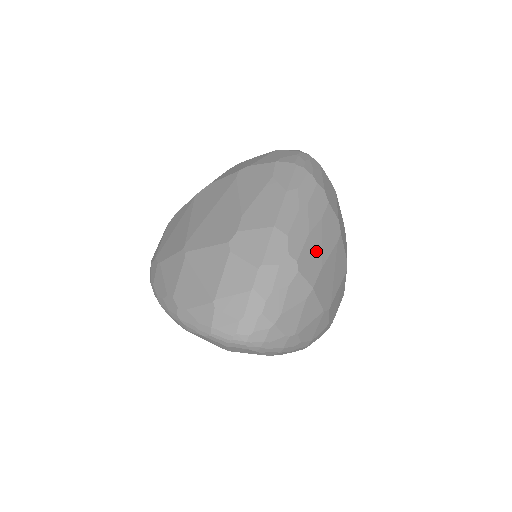
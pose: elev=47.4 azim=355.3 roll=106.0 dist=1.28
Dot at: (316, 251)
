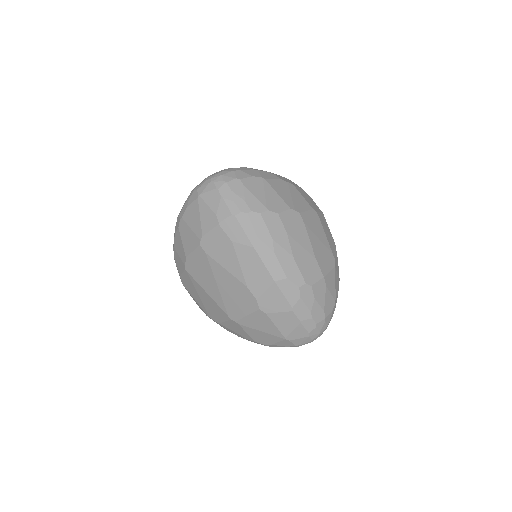
Dot at: (305, 257)
